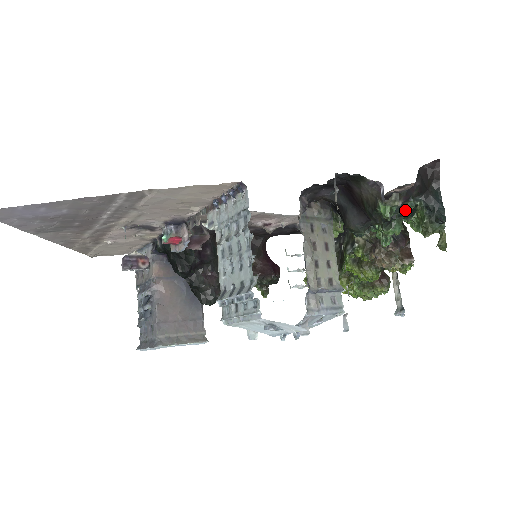
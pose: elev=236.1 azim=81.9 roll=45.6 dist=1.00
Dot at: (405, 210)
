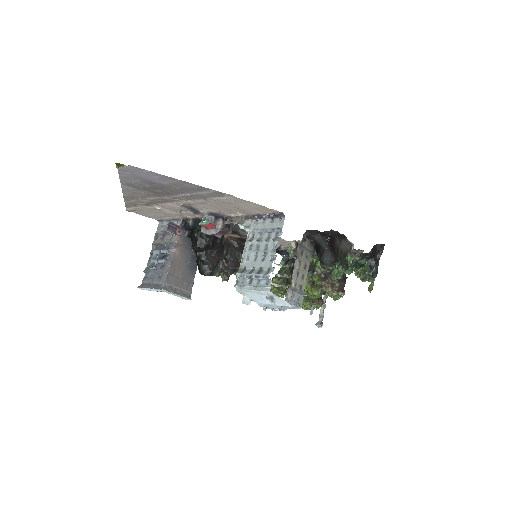
Dot at: (358, 263)
